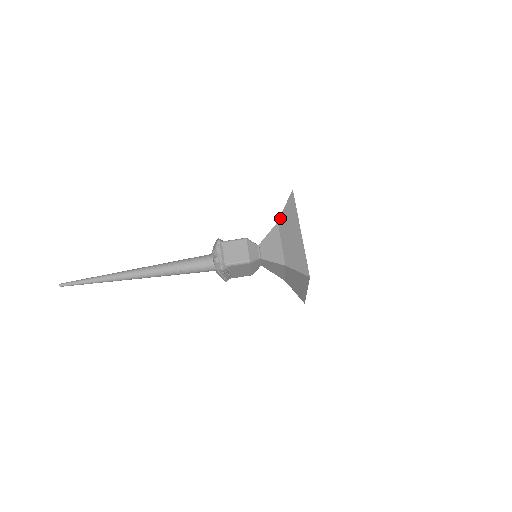
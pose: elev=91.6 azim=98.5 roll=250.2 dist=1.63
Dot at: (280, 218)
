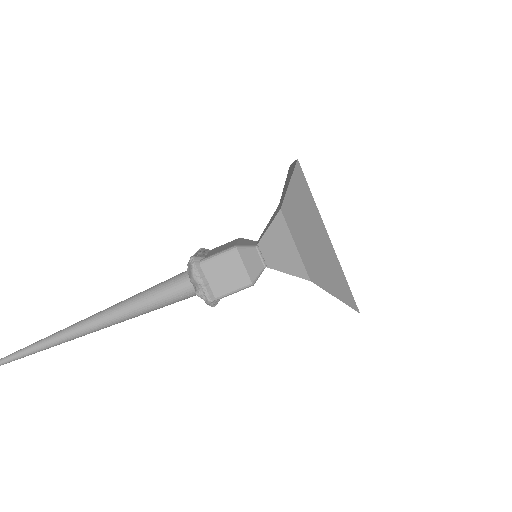
Dot at: (284, 204)
